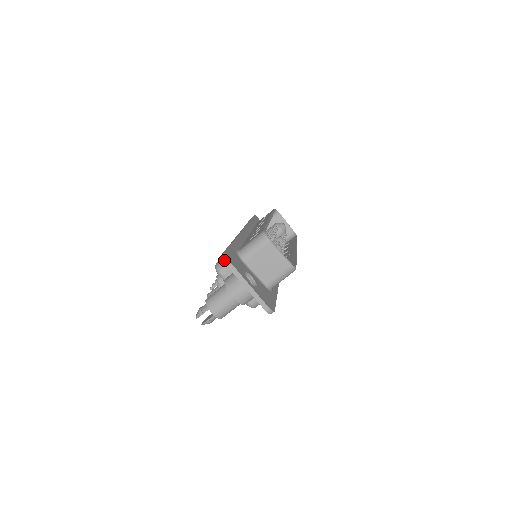
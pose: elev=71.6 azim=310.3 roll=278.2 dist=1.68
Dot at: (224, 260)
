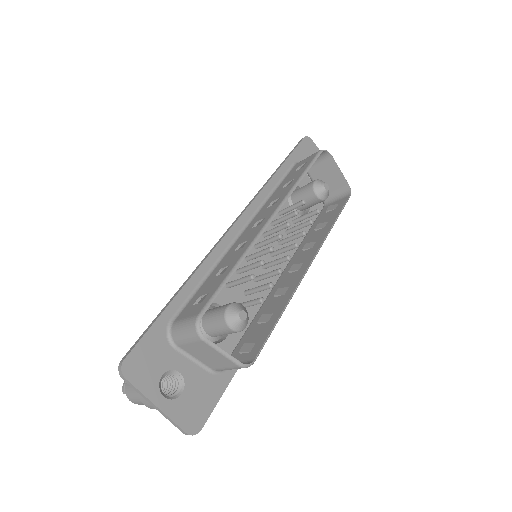
Dot at: (120, 374)
